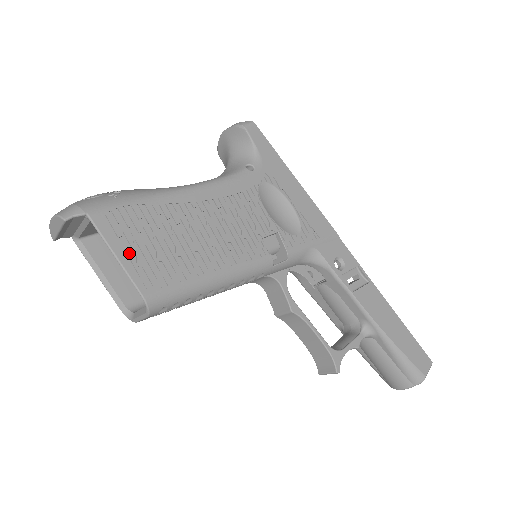
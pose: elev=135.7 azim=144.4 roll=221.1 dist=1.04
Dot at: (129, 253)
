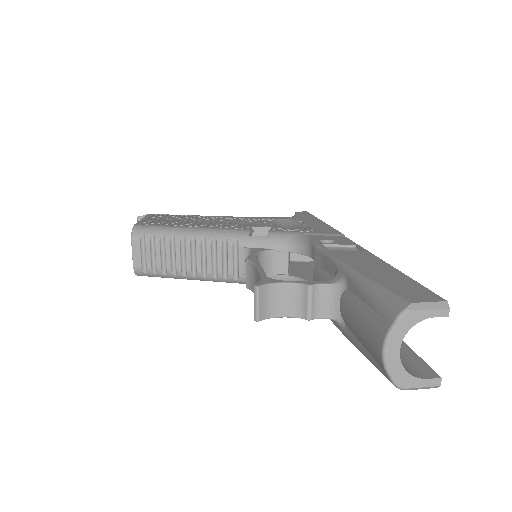
Dot at: (150, 219)
